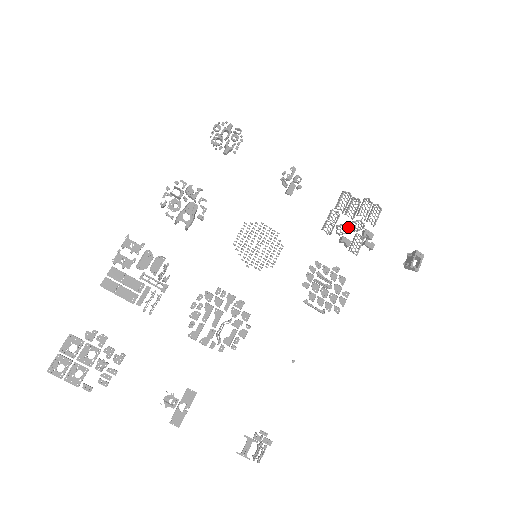
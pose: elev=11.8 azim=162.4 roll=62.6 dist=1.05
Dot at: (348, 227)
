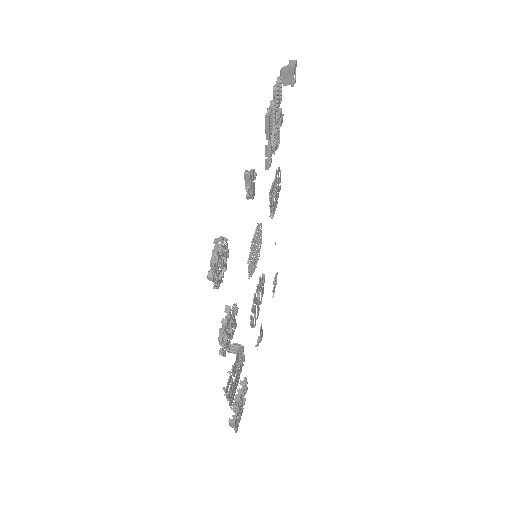
Dot at: (274, 136)
